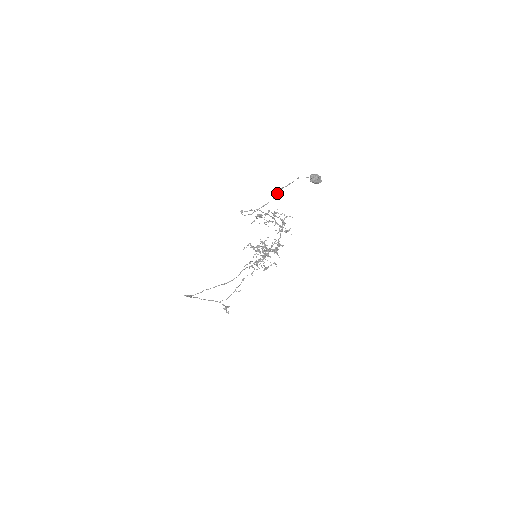
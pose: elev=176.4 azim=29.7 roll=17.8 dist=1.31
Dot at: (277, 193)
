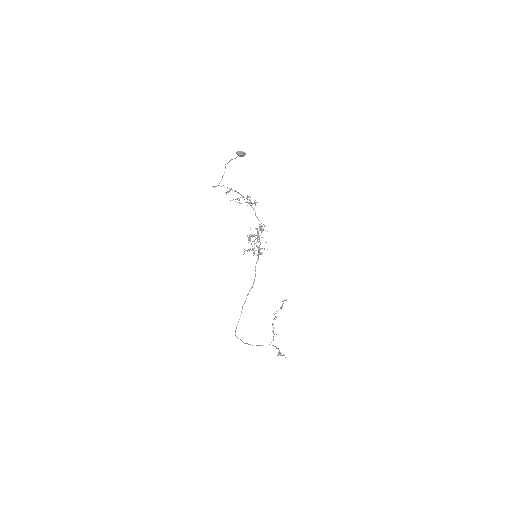
Dot at: (225, 167)
